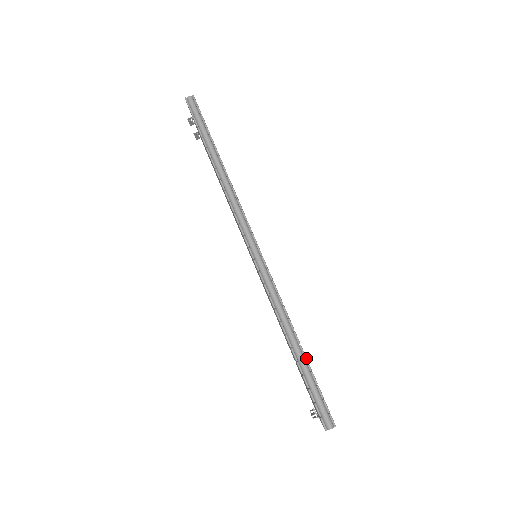
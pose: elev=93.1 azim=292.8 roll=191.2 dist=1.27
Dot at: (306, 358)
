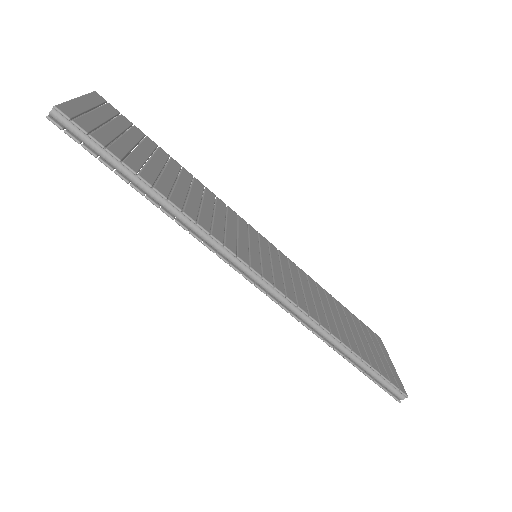
Dot at: (362, 360)
